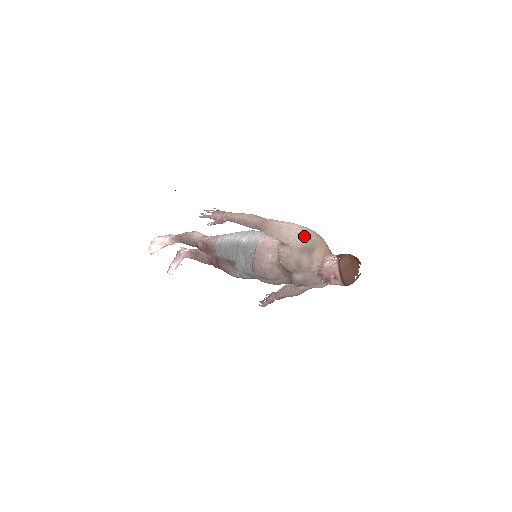
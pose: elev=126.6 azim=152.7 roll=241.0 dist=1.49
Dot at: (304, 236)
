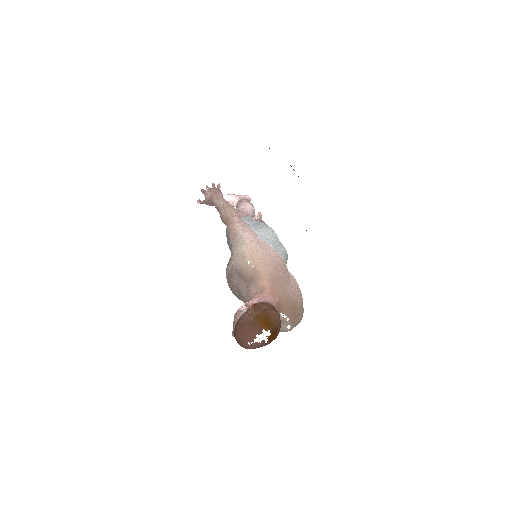
Dot at: (243, 258)
